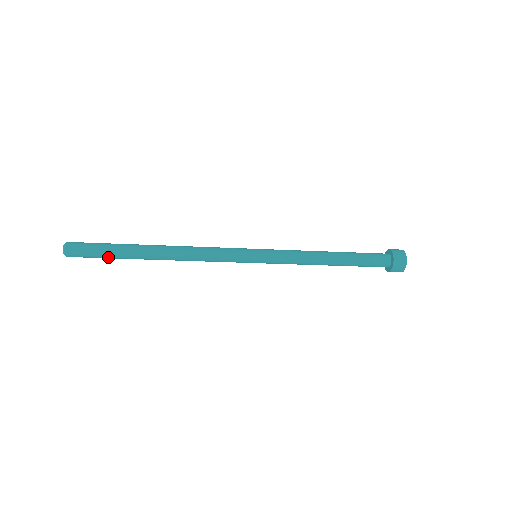
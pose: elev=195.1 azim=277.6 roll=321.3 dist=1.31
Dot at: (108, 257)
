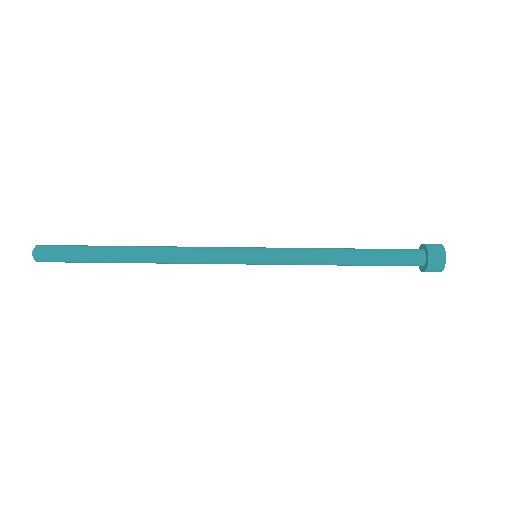
Dot at: (82, 260)
